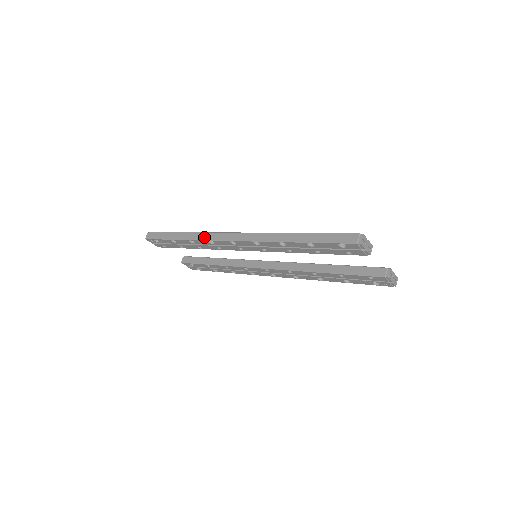
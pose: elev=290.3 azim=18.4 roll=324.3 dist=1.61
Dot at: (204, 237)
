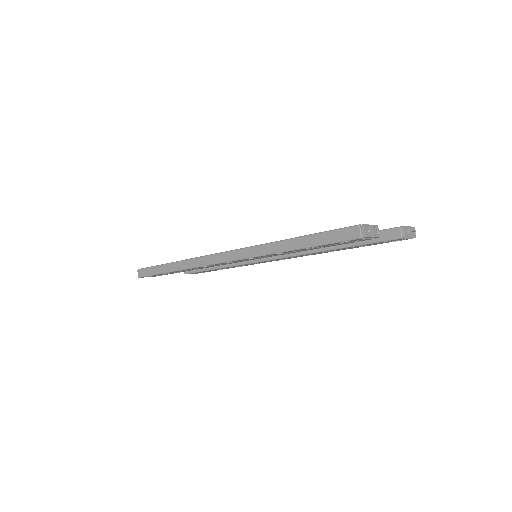
Dot at: (195, 264)
